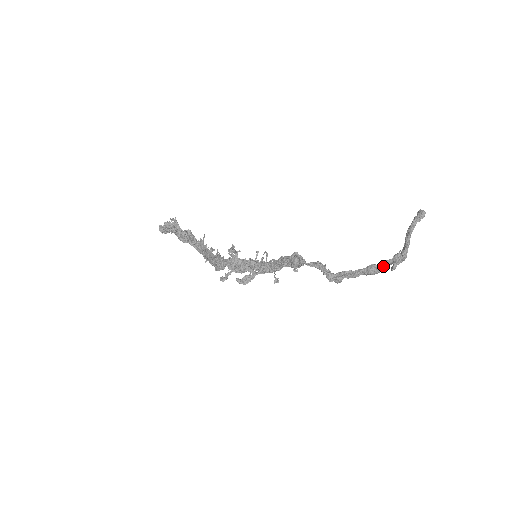
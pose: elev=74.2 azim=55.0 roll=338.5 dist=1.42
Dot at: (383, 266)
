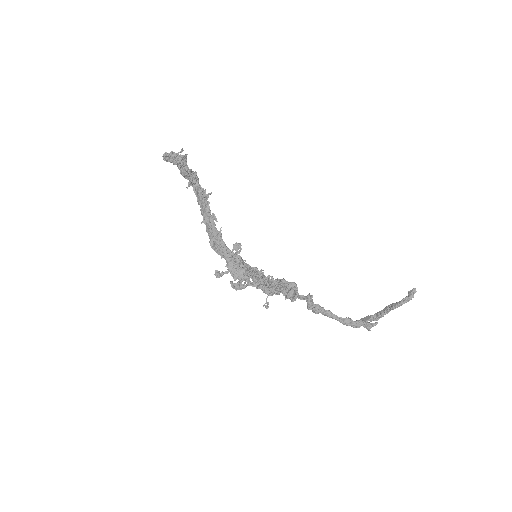
Dot at: (357, 324)
